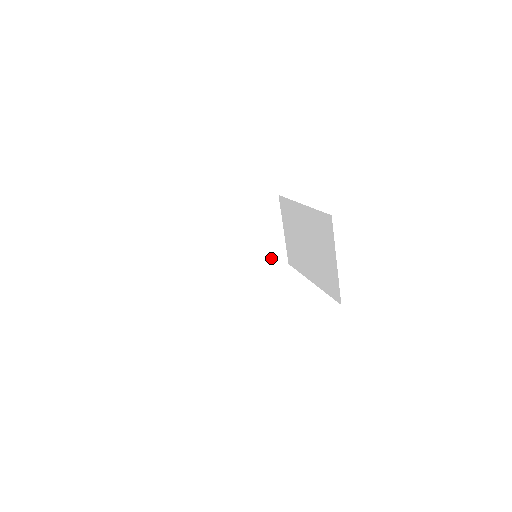
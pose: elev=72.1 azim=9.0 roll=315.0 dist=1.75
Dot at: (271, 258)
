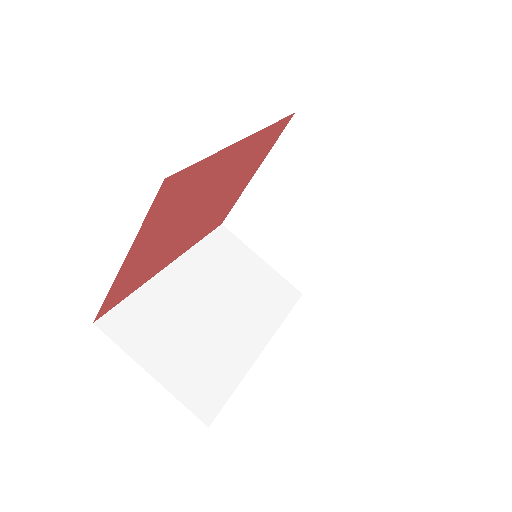
Dot at: (362, 207)
